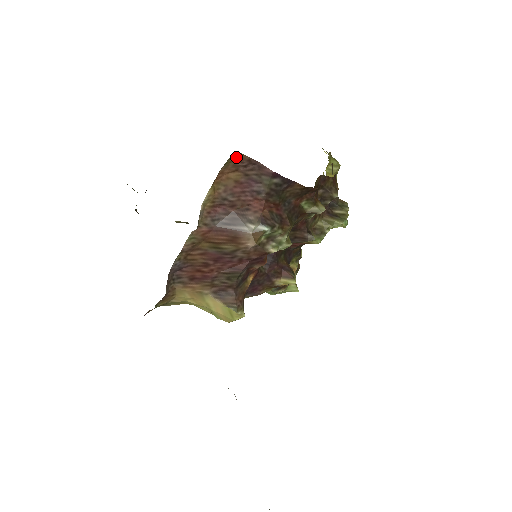
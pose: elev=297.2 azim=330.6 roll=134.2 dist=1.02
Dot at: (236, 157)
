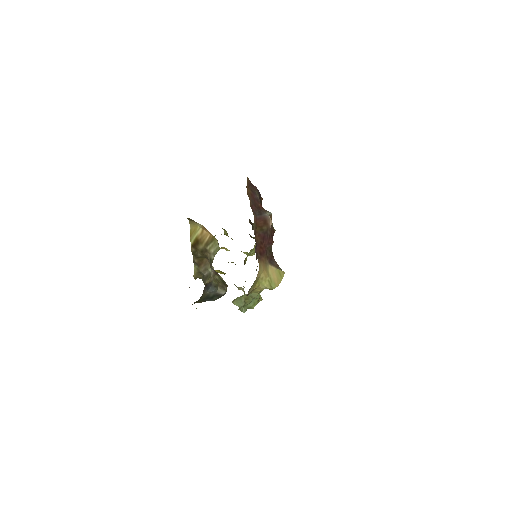
Dot at: (248, 180)
